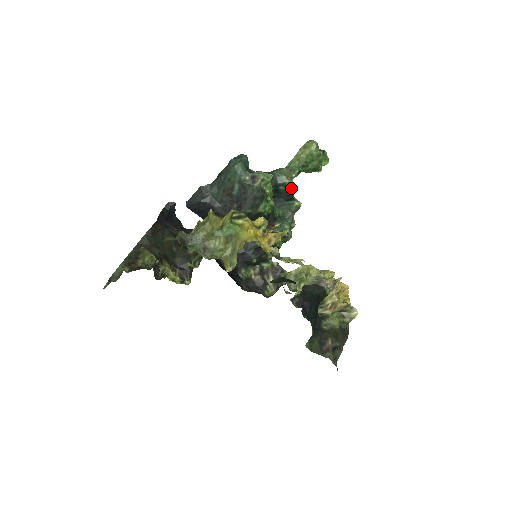
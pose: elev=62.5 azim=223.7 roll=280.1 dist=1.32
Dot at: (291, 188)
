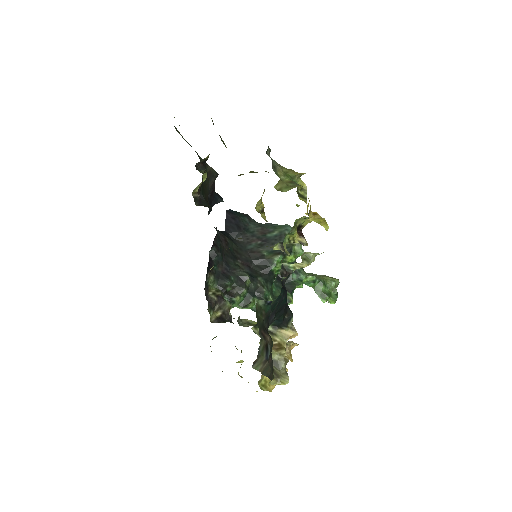
Dot at: (300, 282)
